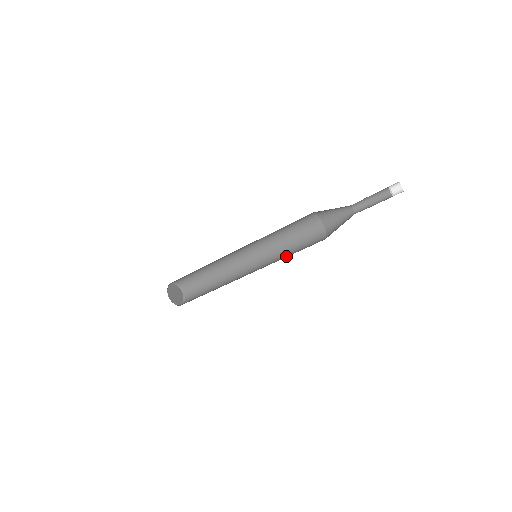
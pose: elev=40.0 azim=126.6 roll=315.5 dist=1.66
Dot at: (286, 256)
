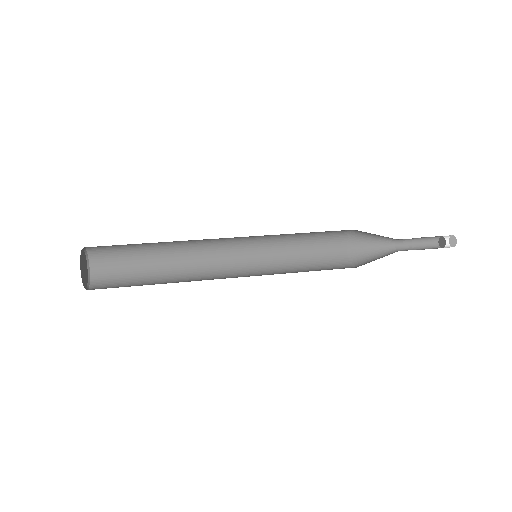
Dot at: (291, 262)
